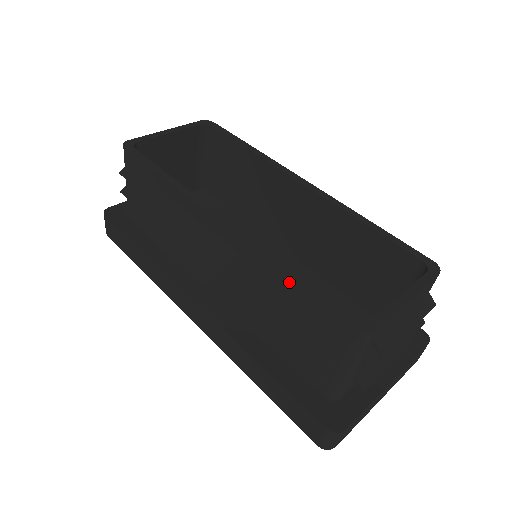
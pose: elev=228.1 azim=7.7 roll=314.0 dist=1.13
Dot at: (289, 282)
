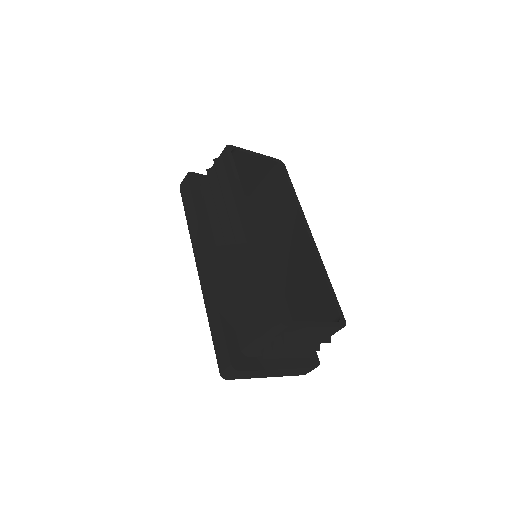
Dot at: (263, 277)
